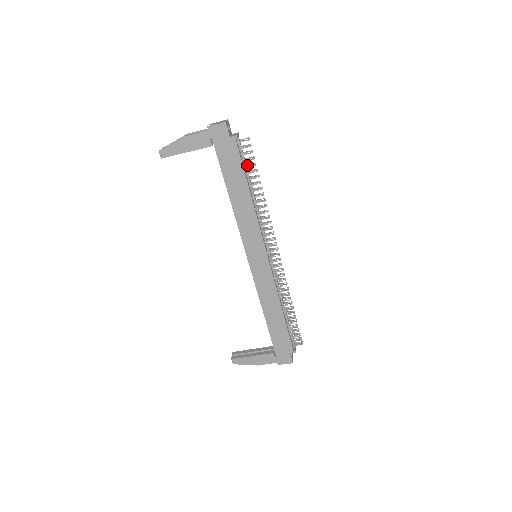
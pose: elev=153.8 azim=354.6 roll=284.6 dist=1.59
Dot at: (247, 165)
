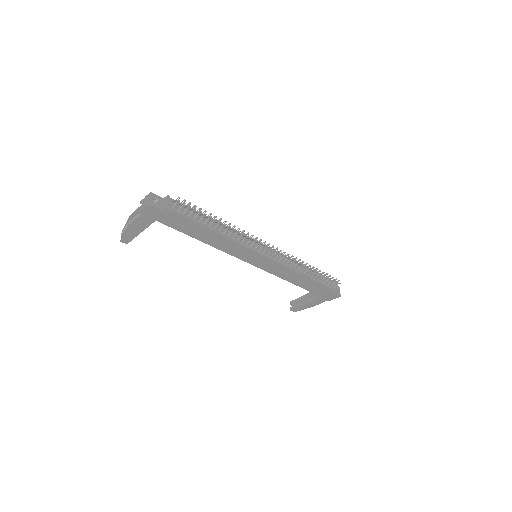
Dot at: (194, 215)
